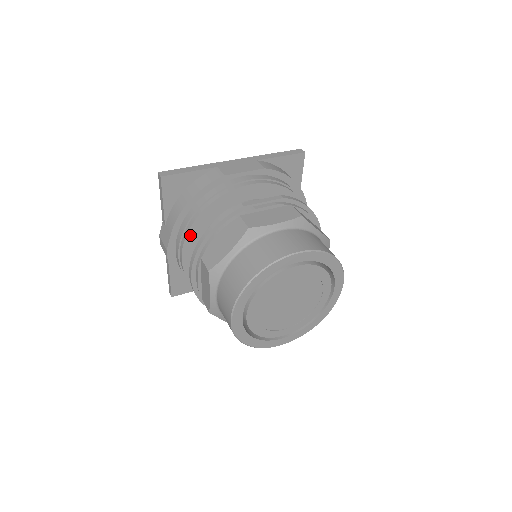
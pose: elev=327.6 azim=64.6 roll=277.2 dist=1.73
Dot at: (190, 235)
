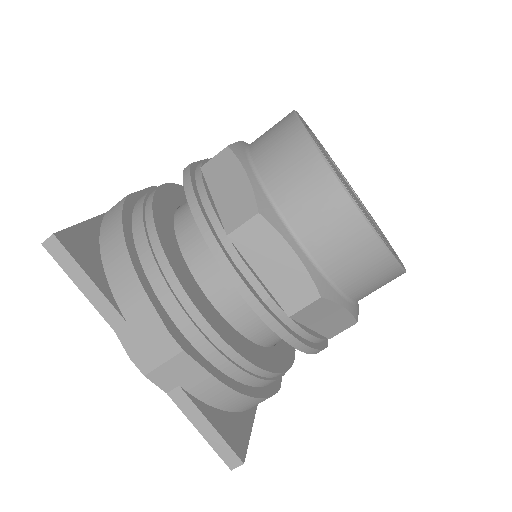
Dot at: (175, 268)
